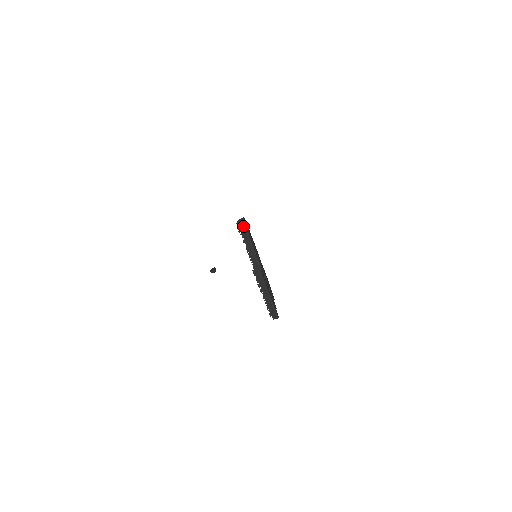
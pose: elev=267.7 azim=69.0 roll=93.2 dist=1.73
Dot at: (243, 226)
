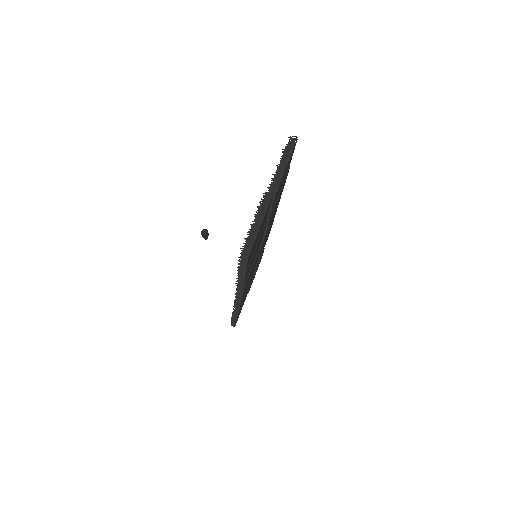
Dot at: (294, 141)
